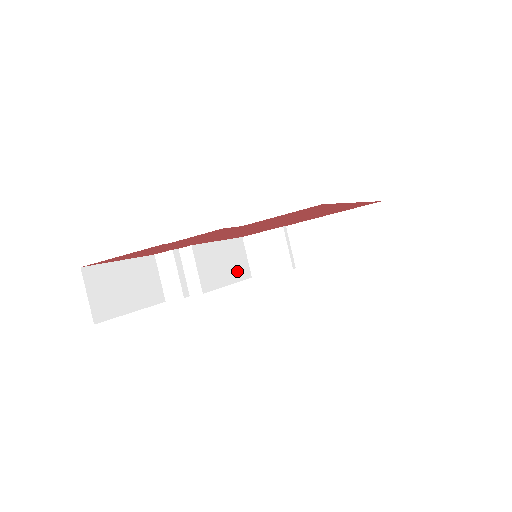
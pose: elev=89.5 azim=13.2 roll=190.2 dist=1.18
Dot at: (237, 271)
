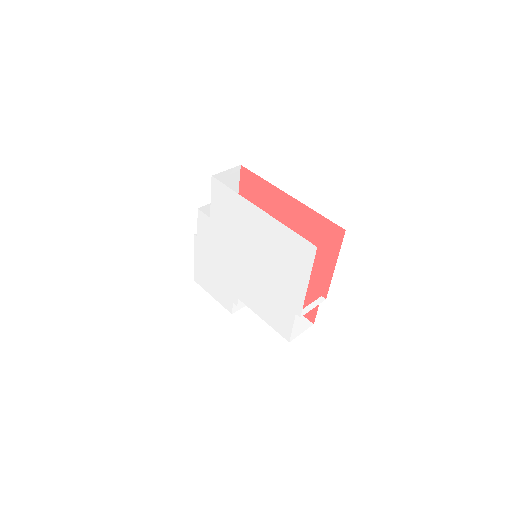
Dot at: occluded
